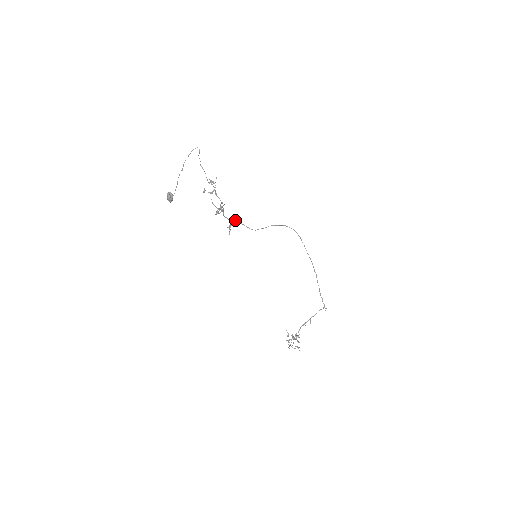
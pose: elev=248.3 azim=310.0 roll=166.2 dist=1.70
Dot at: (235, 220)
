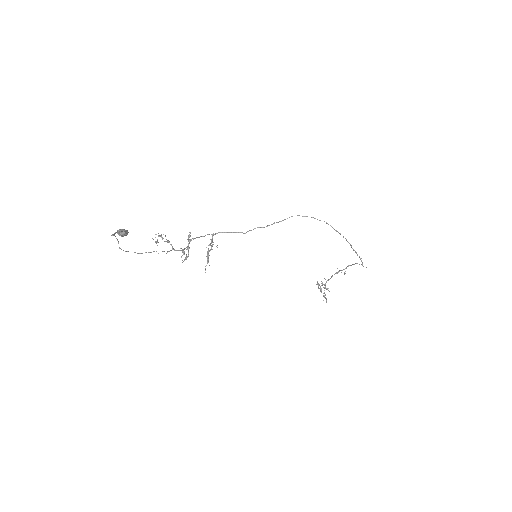
Dot at: occluded
